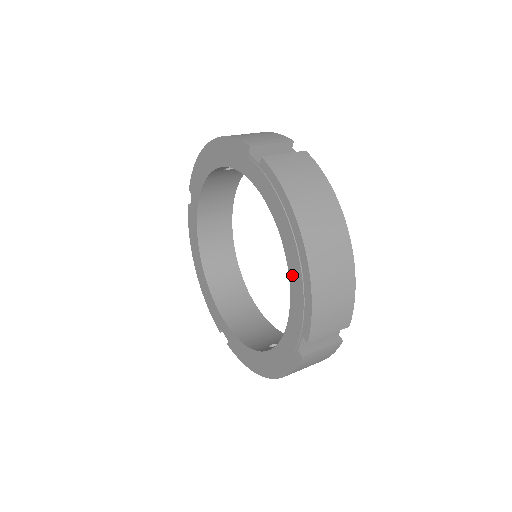
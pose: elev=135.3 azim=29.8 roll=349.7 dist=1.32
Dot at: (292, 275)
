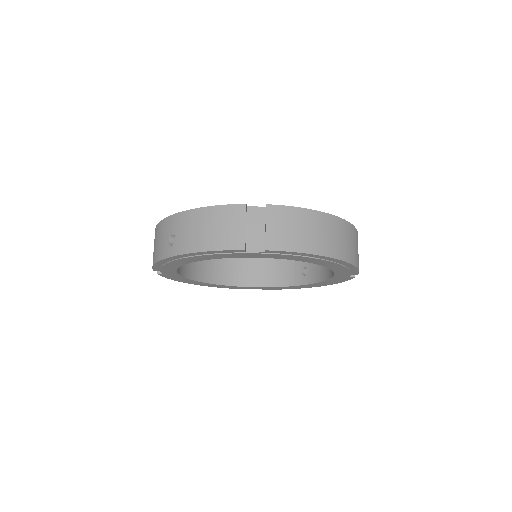
Dot at: (332, 268)
